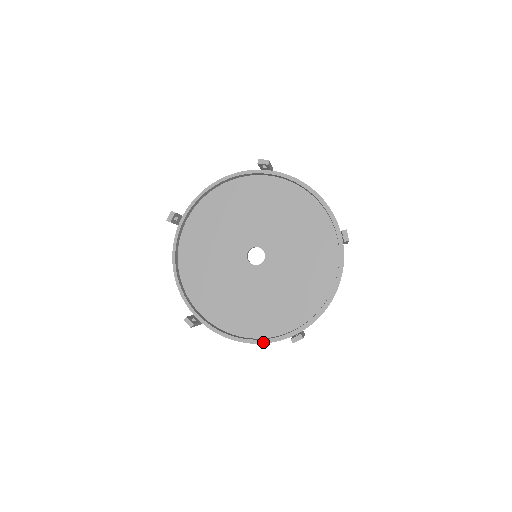
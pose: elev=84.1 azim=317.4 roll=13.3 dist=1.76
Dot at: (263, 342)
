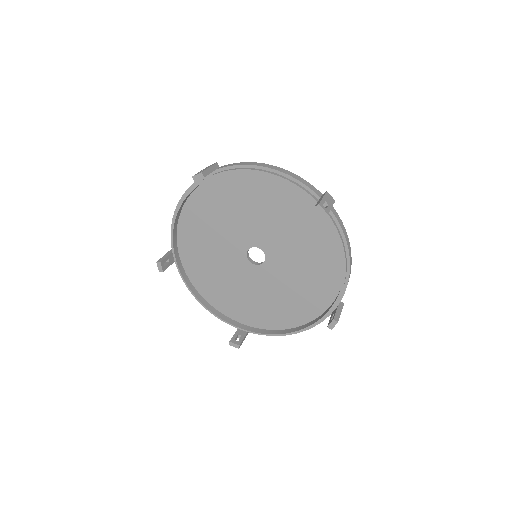
Dot at: (309, 328)
